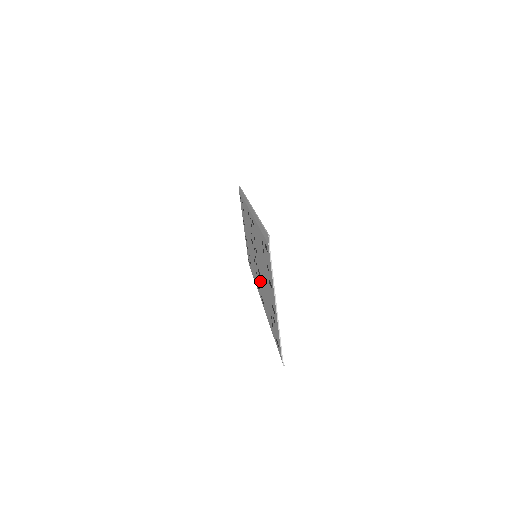
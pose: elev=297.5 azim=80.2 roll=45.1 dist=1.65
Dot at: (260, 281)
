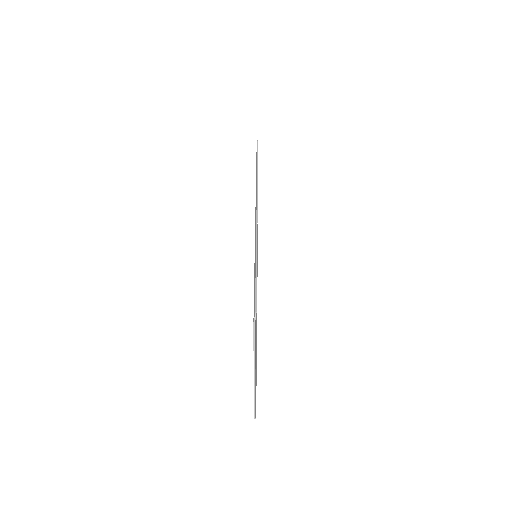
Dot at: occluded
